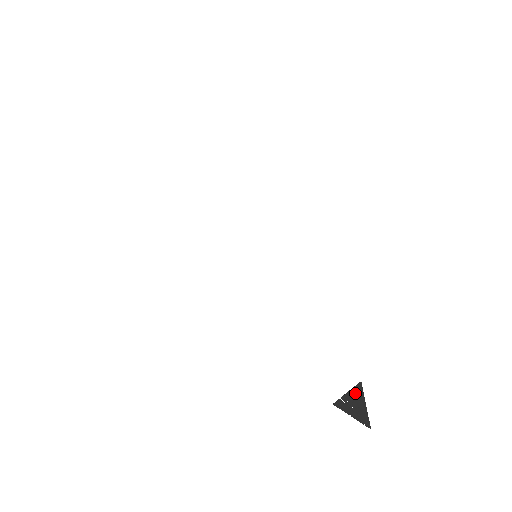
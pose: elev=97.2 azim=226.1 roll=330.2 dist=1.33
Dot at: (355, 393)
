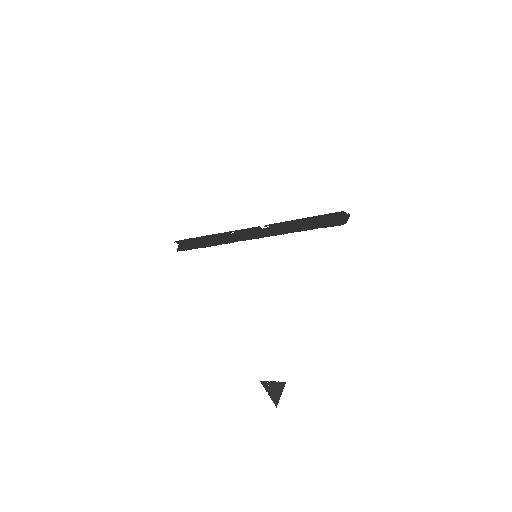
Dot at: (278, 385)
